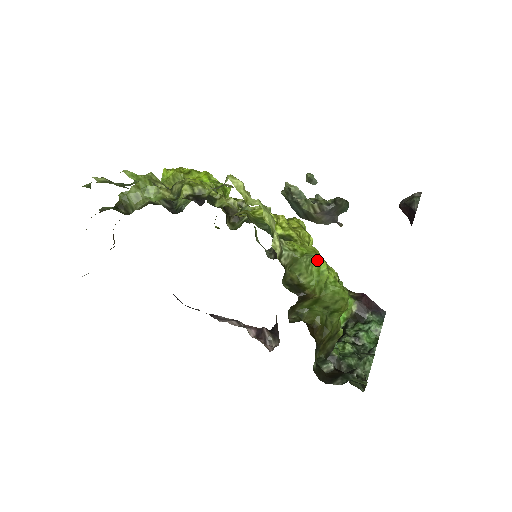
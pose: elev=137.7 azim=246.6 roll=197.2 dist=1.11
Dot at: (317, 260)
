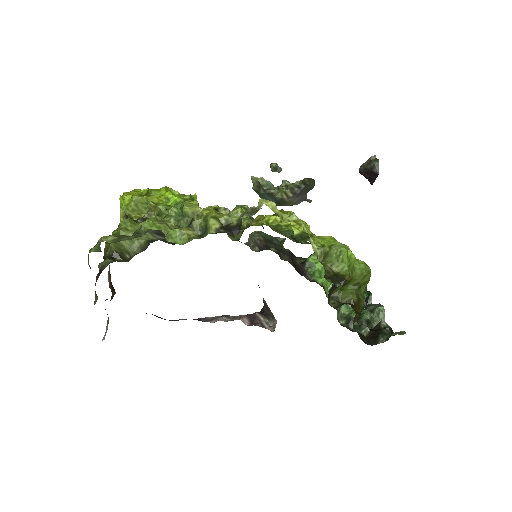
Dot at: (346, 248)
